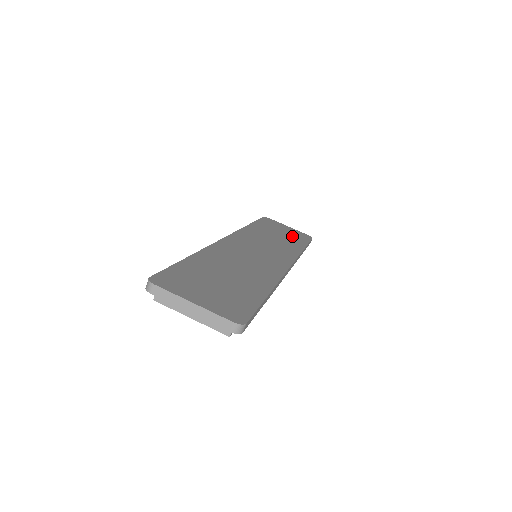
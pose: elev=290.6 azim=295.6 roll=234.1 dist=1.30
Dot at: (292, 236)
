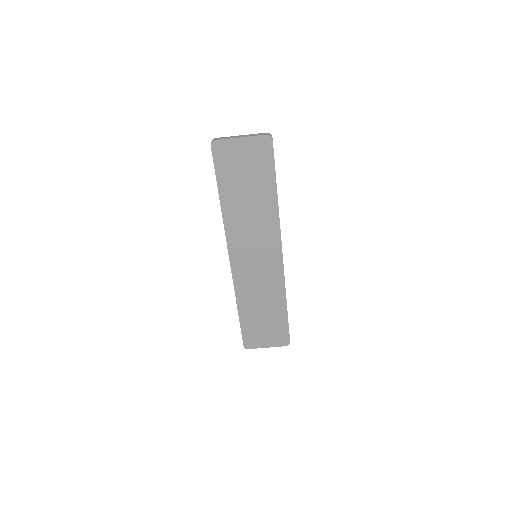
Dot at: (257, 173)
